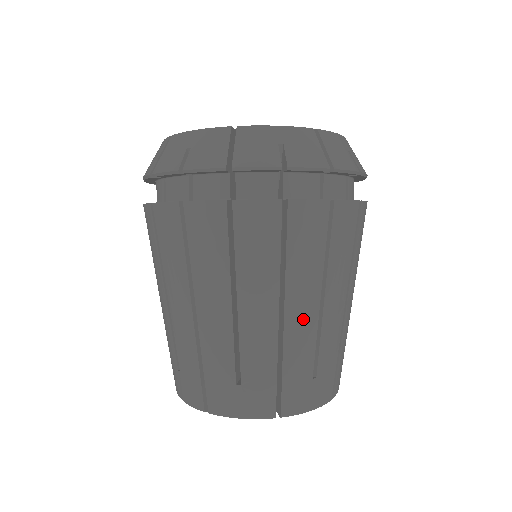
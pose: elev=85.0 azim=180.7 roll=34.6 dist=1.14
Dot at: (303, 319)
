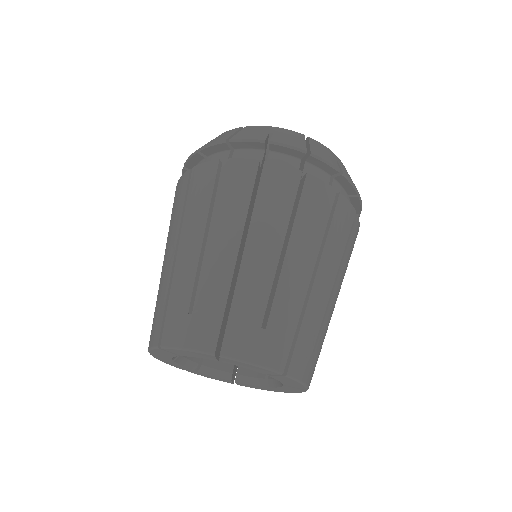
Dot at: (323, 290)
